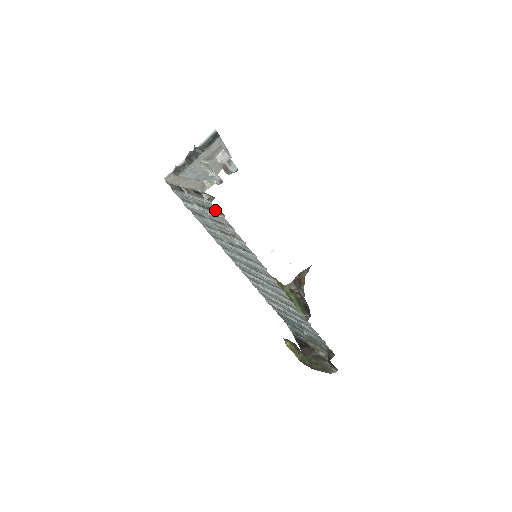
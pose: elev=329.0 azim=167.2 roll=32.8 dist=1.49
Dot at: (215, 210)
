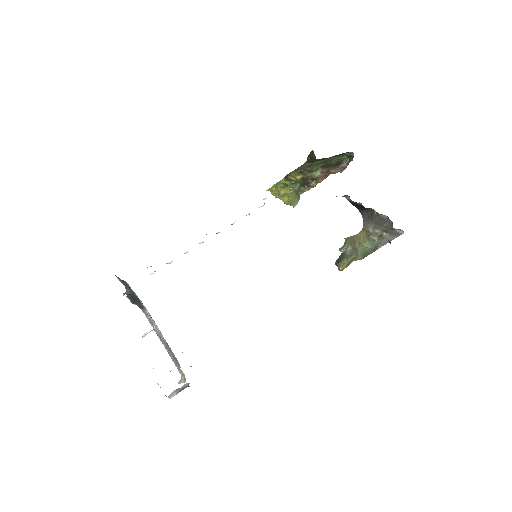
Dot at: occluded
